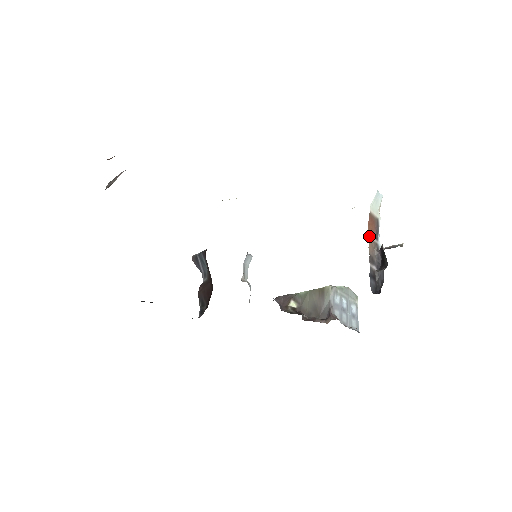
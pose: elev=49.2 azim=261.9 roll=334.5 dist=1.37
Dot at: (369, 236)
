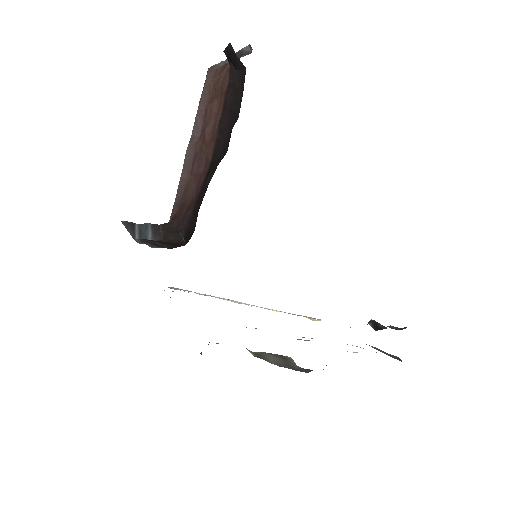
Dot at: occluded
